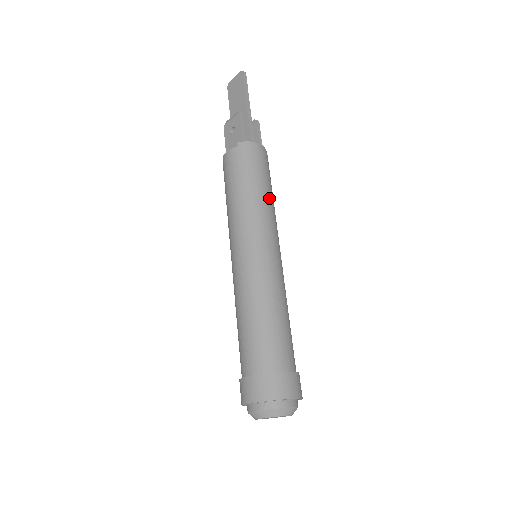
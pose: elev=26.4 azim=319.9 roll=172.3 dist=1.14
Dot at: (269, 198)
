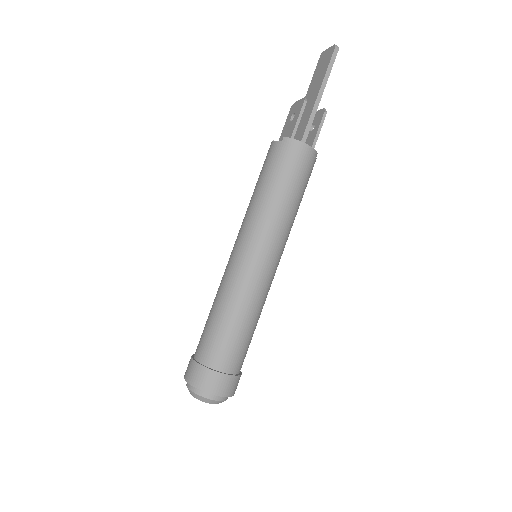
Dot at: (288, 207)
